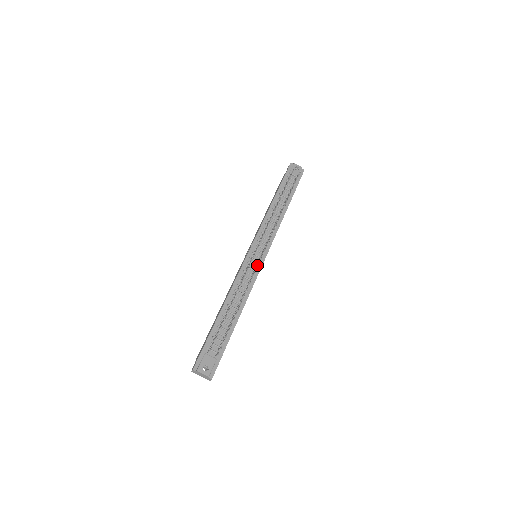
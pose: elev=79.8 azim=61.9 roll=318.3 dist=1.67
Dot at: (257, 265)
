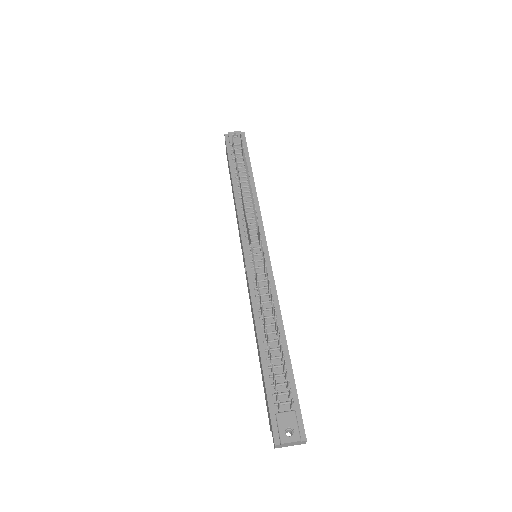
Dot at: (264, 264)
